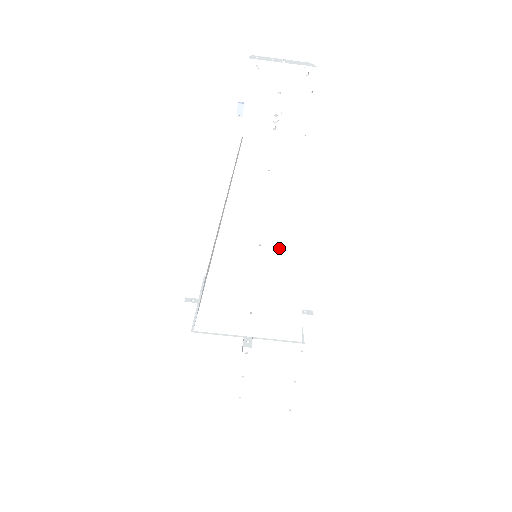
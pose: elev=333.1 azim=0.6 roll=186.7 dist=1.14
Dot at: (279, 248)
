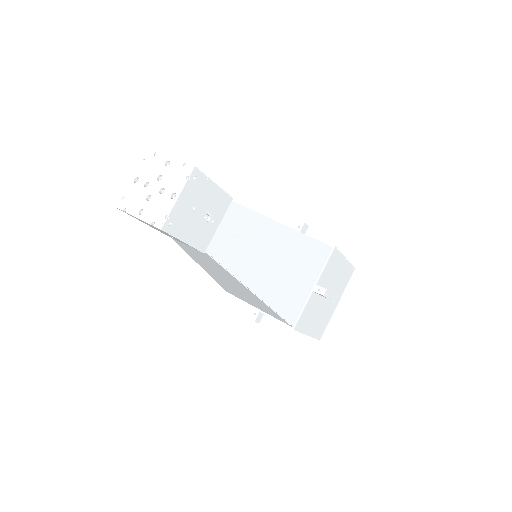
Dot at: (240, 287)
